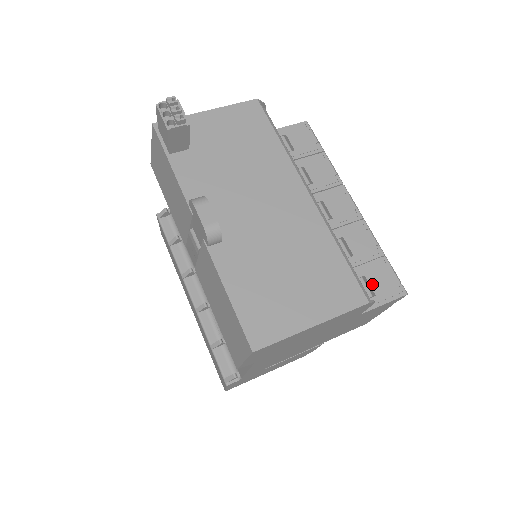
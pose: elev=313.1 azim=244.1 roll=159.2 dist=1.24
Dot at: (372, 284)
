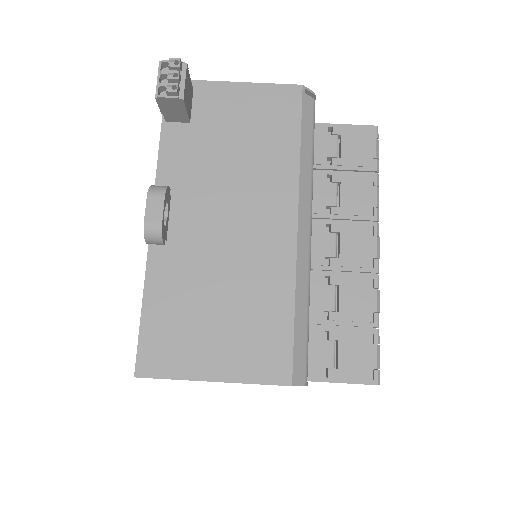
Dot at: (341, 354)
